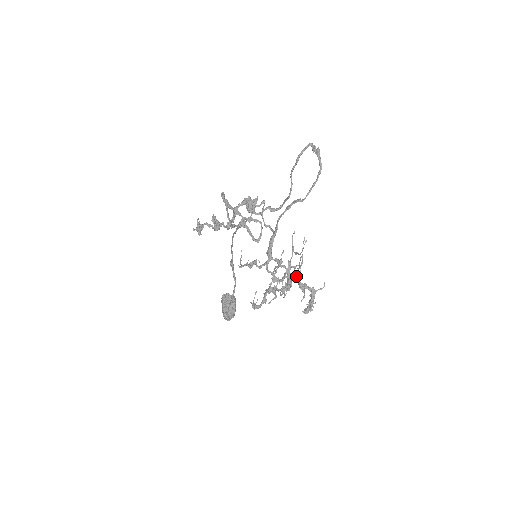
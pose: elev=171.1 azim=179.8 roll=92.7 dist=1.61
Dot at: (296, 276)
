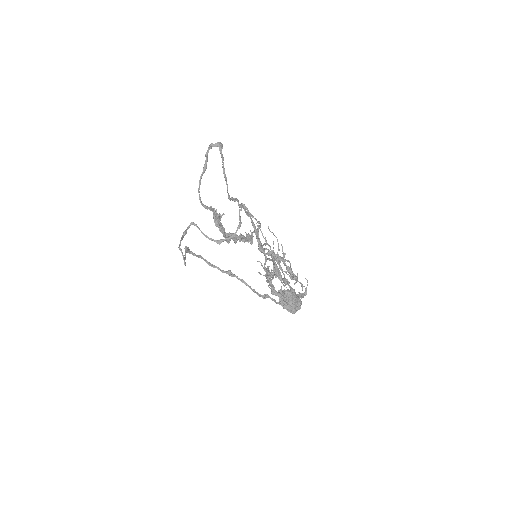
Dot at: (265, 269)
